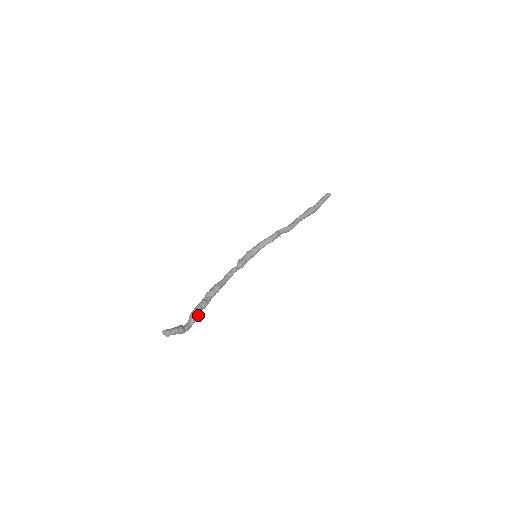
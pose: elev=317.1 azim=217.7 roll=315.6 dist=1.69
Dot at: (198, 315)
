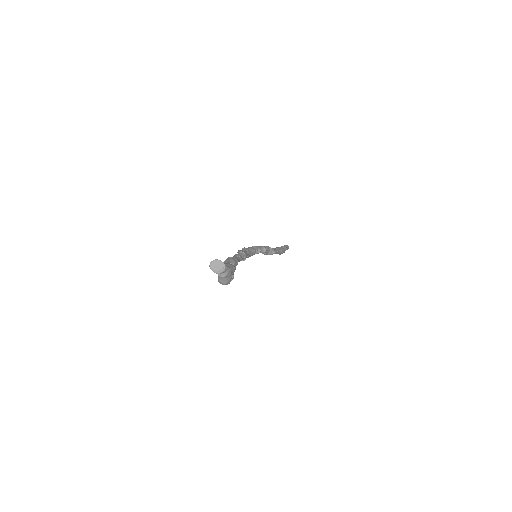
Dot at: occluded
